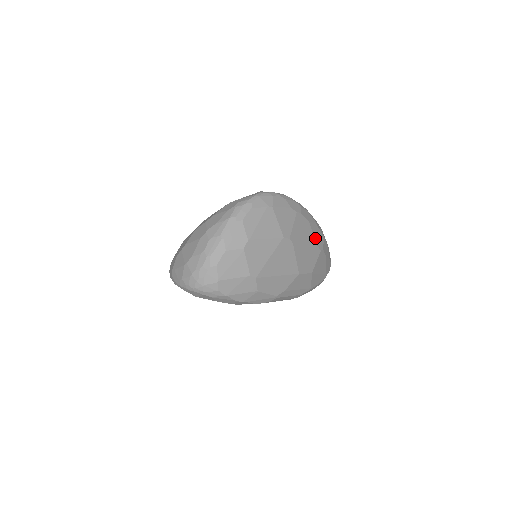
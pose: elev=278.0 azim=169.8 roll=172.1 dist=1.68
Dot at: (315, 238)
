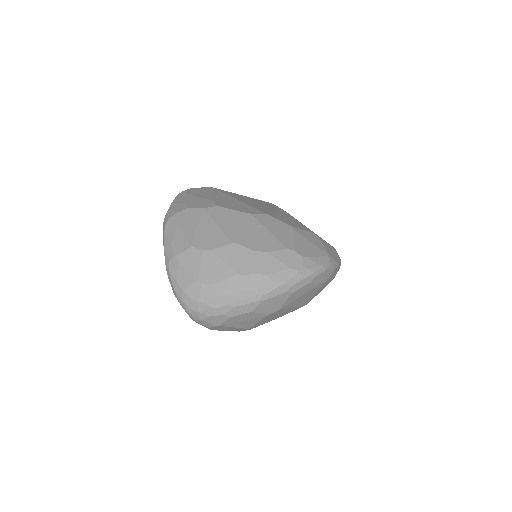
Dot at: occluded
